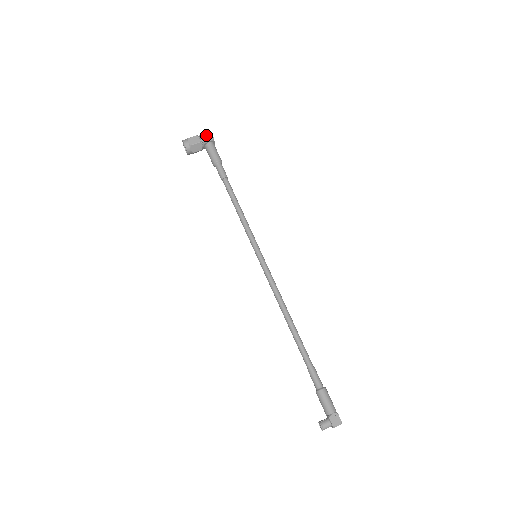
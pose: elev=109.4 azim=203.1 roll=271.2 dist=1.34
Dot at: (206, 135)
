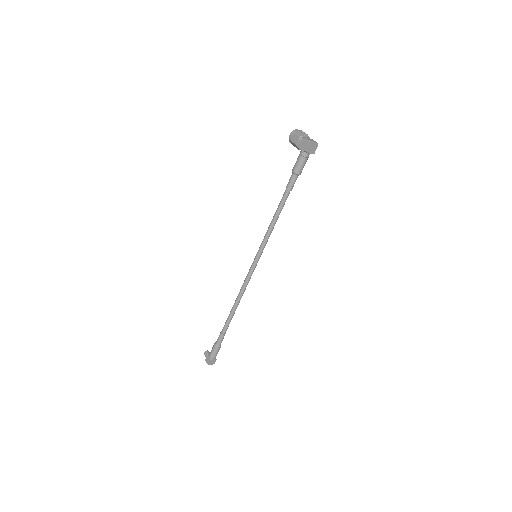
Dot at: (305, 143)
